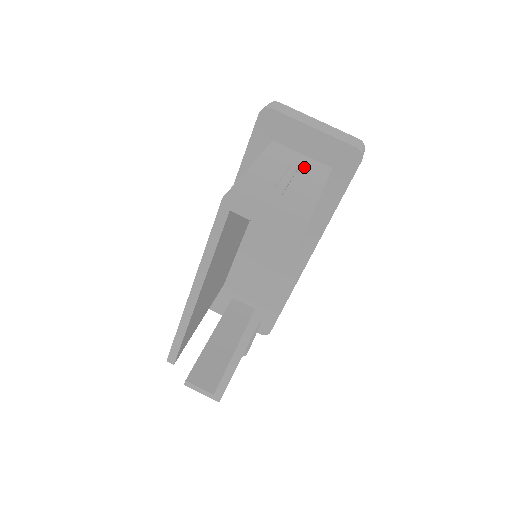
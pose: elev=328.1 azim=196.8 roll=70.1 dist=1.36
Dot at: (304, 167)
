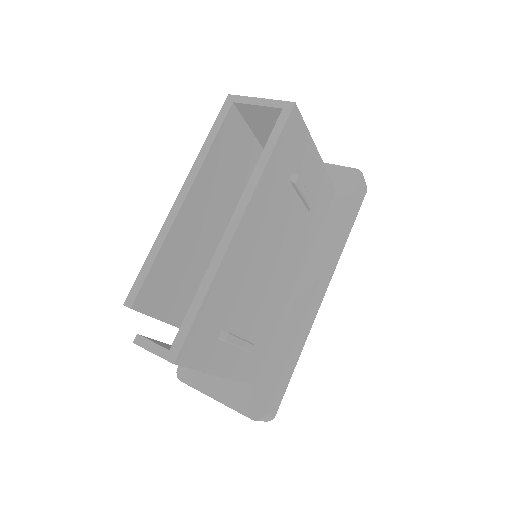
Dot at: occluded
